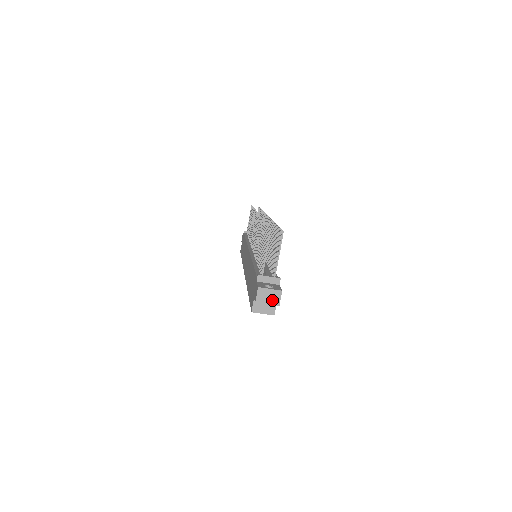
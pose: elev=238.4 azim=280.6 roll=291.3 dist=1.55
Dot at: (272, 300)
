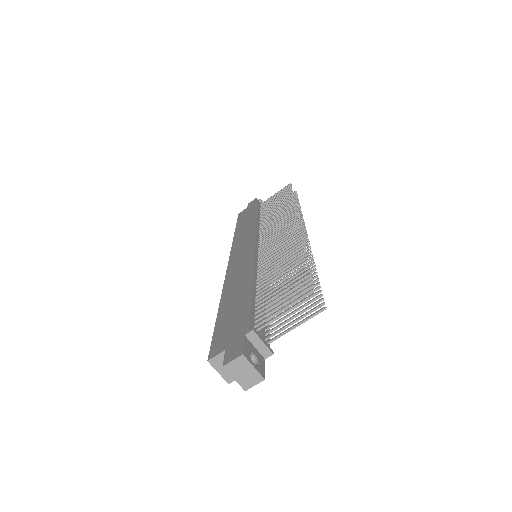
Dot at: (244, 379)
